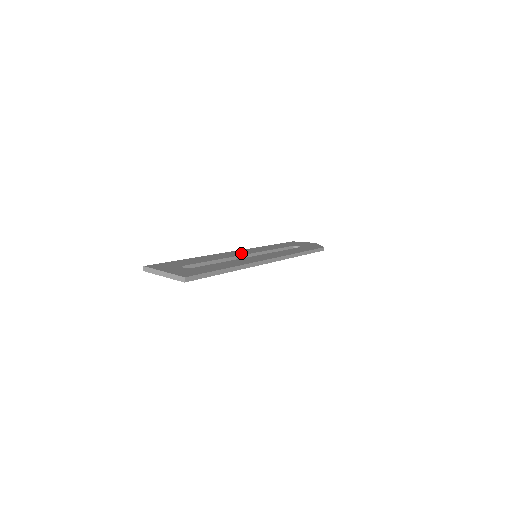
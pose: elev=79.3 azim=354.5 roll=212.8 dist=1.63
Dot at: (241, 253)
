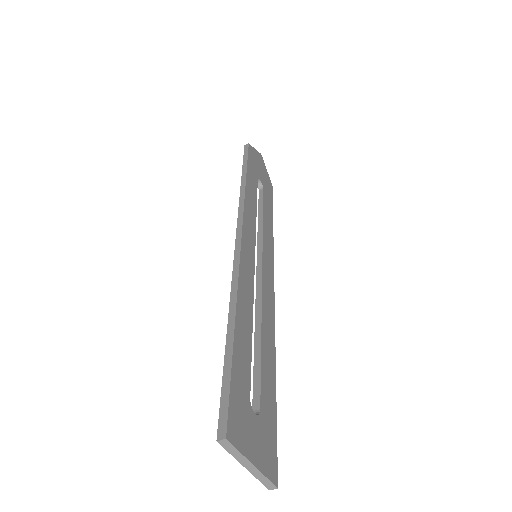
Dot at: (251, 255)
